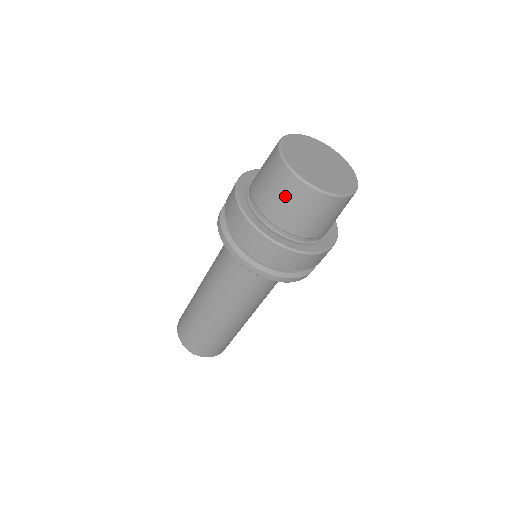
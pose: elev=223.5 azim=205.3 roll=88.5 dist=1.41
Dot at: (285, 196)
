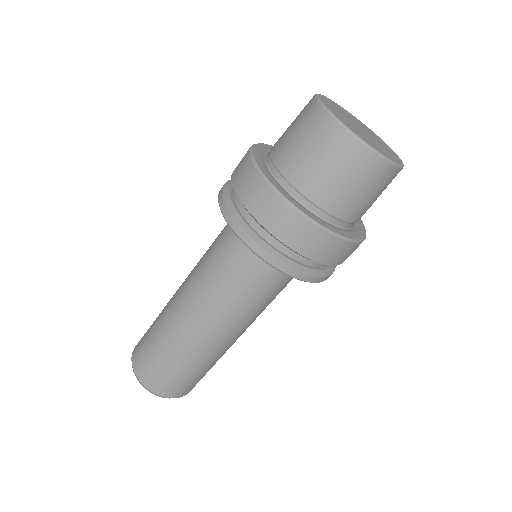
Dot at: (296, 124)
